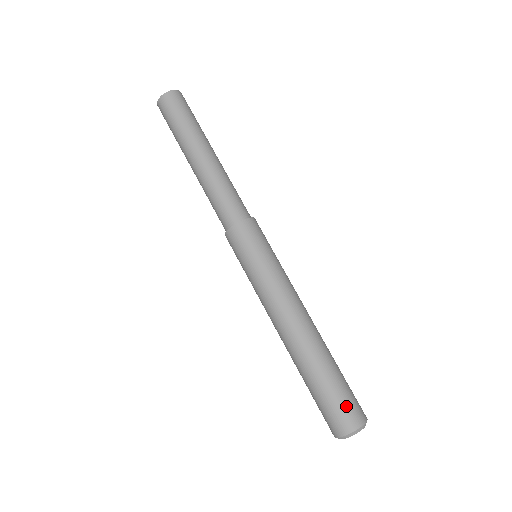
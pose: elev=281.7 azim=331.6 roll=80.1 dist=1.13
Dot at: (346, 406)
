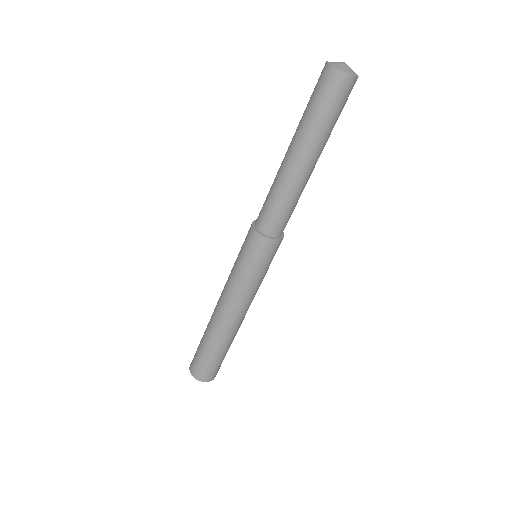
Dot at: (205, 369)
